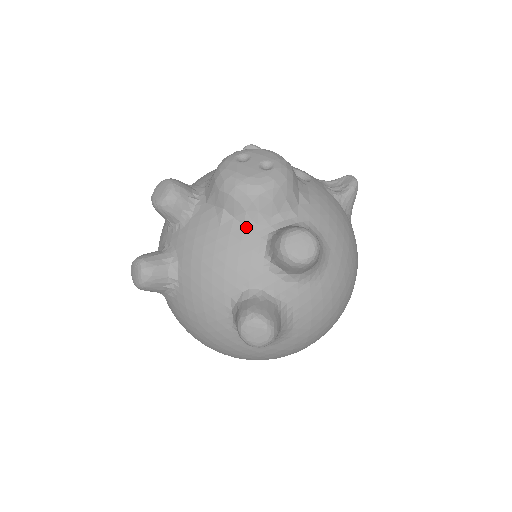
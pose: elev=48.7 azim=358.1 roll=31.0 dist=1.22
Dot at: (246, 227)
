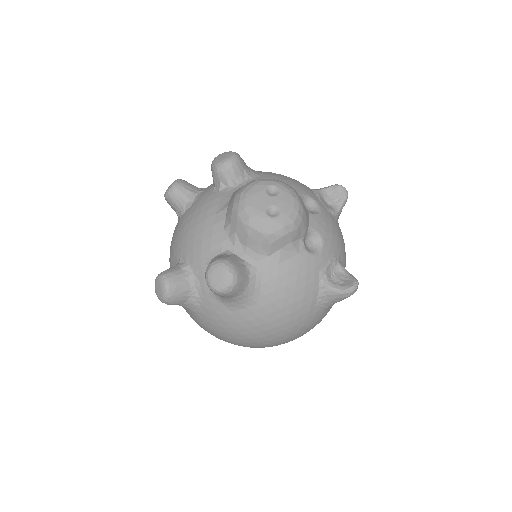
Dot at: (223, 232)
